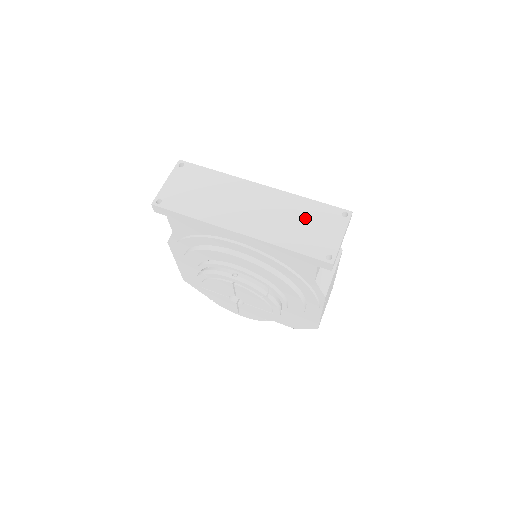
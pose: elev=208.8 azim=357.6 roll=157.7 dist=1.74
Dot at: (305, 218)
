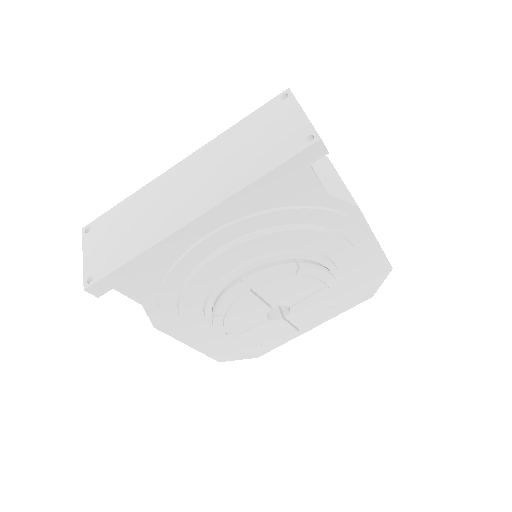
Dot at: (248, 140)
